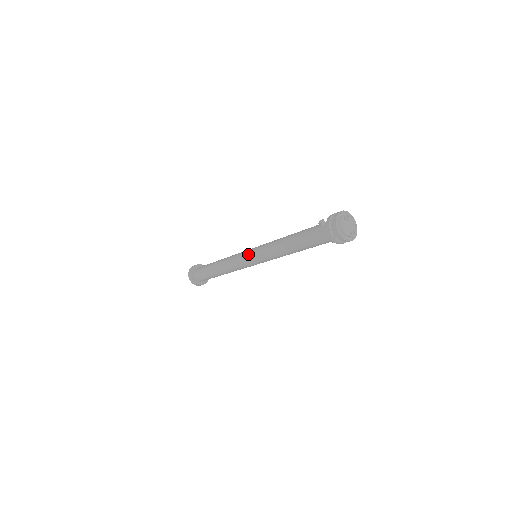
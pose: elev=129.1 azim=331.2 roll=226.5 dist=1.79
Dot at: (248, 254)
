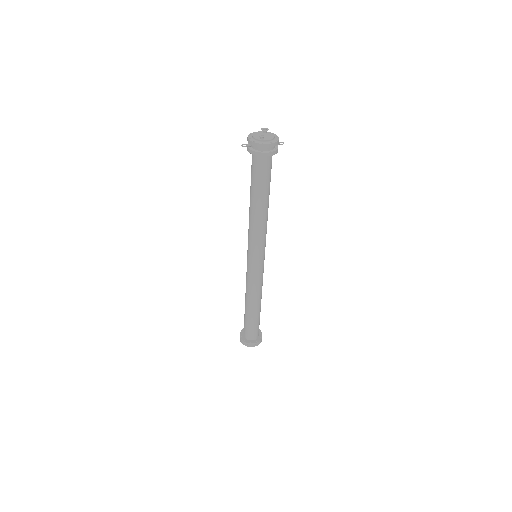
Dot at: occluded
